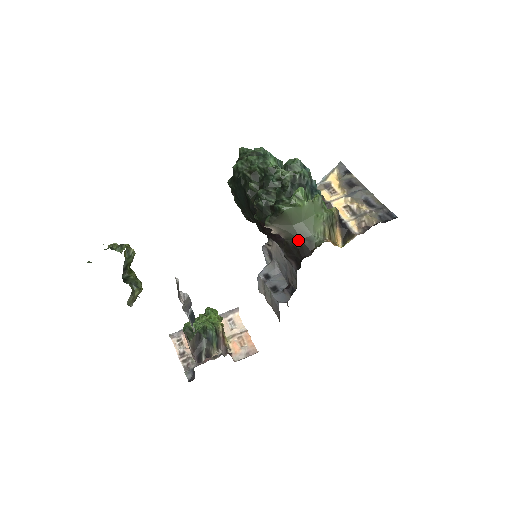
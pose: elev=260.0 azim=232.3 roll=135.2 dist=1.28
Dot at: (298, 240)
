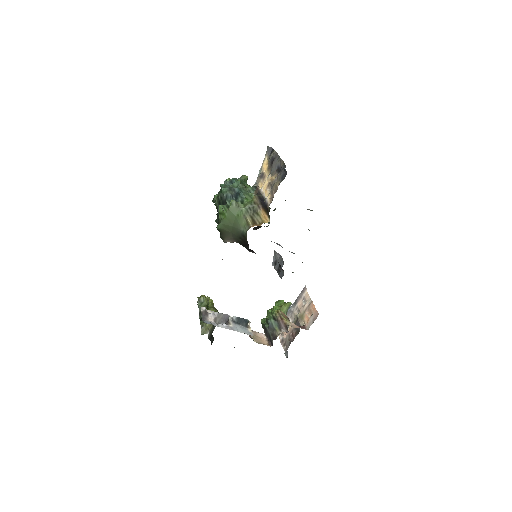
Dot at: (240, 239)
